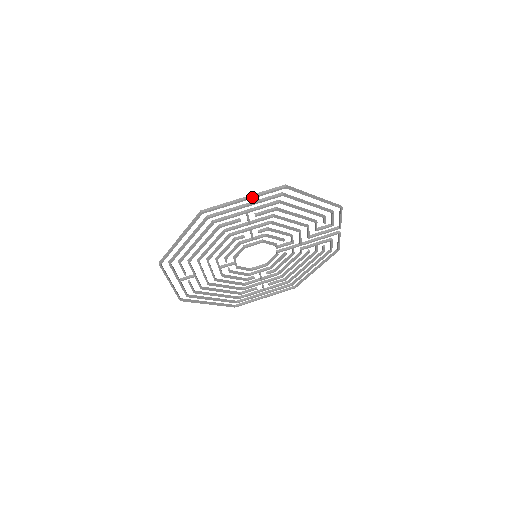
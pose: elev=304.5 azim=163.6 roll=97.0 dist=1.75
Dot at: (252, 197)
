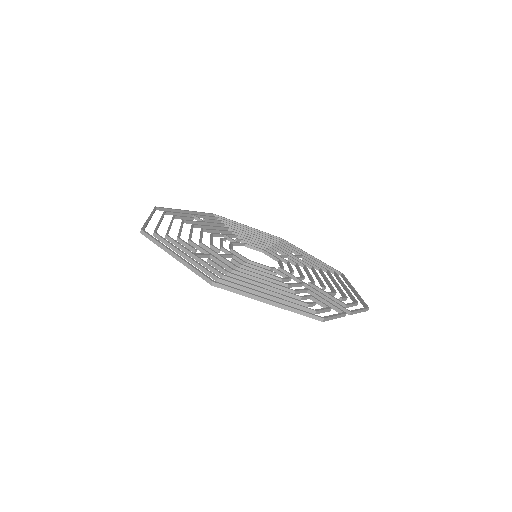
Dot at: (180, 262)
